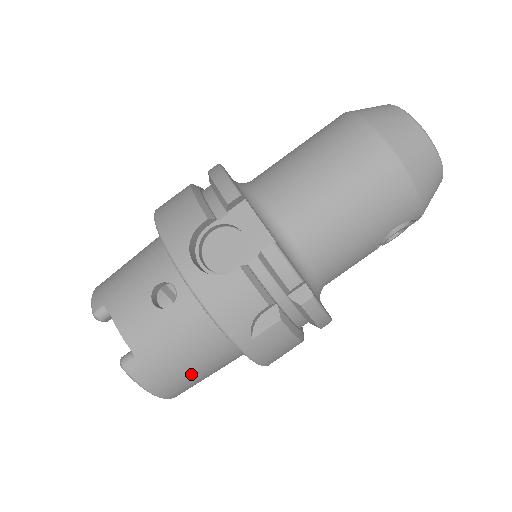
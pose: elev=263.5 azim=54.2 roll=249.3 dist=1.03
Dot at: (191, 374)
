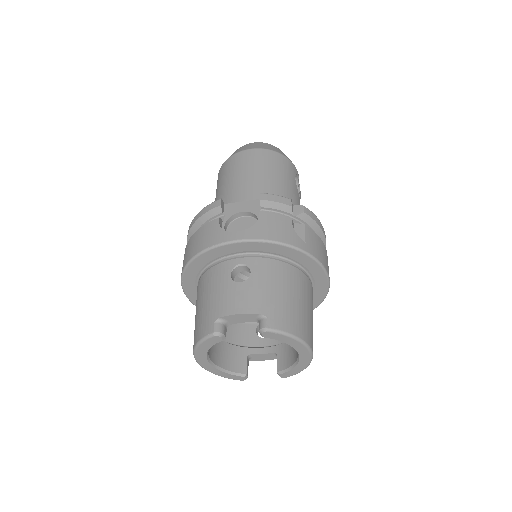
Dot at: (303, 309)
